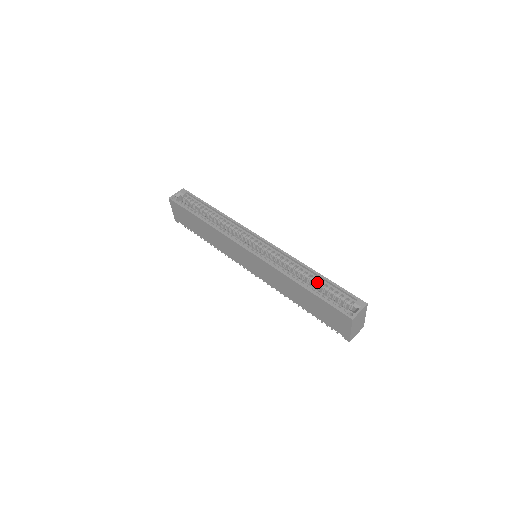
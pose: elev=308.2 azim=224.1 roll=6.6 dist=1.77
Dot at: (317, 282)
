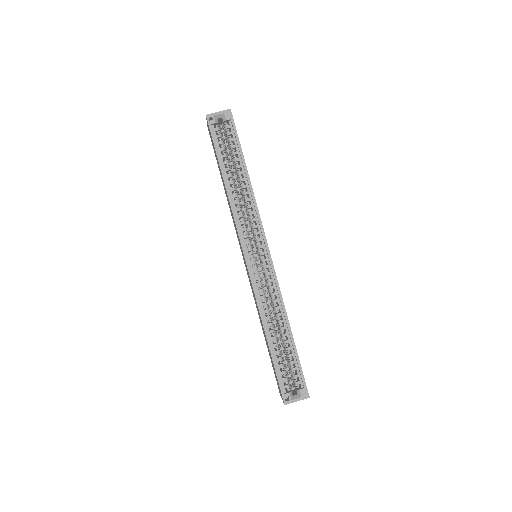
Dot at: (285, 342)
